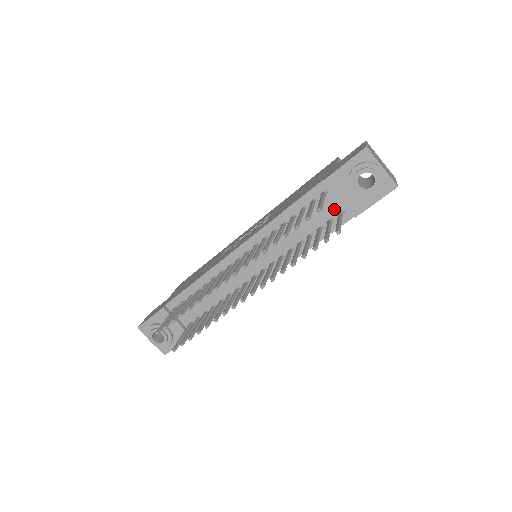
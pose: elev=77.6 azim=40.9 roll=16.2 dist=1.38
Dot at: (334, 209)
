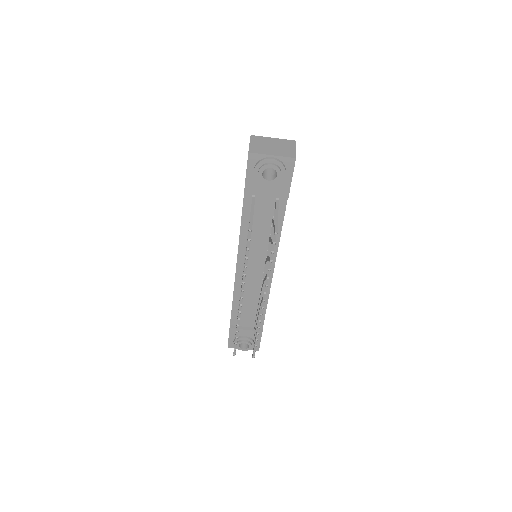
Dot at: (270, 201)
